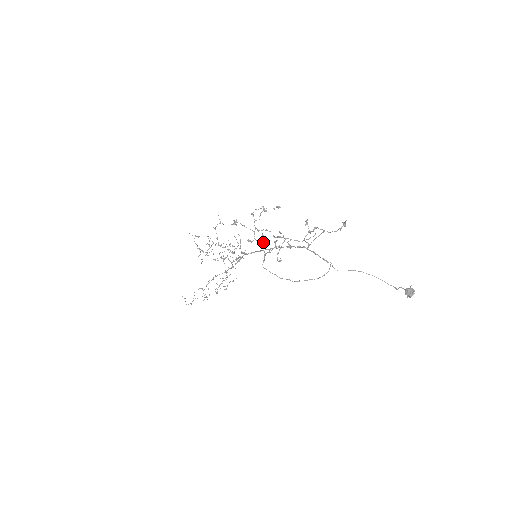
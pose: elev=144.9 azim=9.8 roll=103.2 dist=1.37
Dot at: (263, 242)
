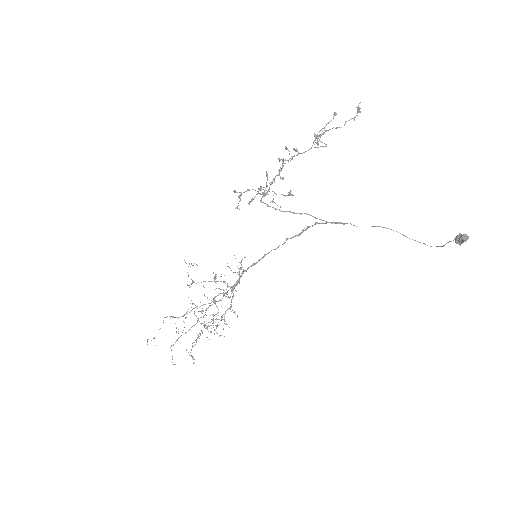
Dot at: (266, 183)
